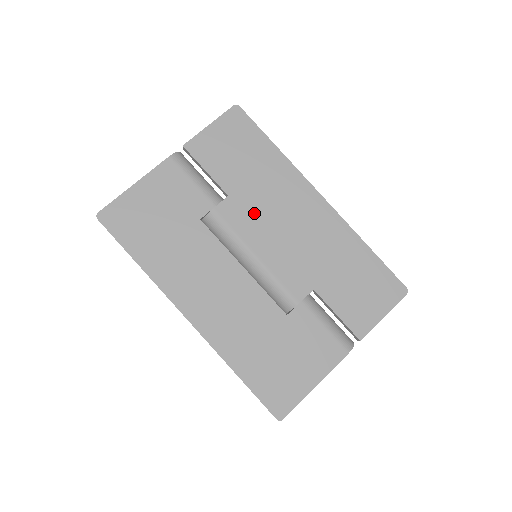
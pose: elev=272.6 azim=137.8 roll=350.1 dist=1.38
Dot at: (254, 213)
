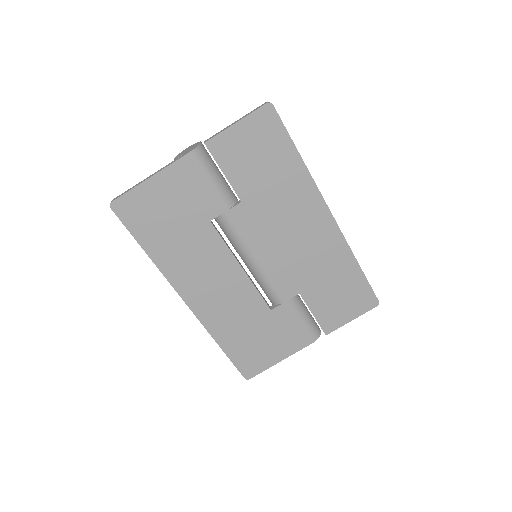
Dot at: (263, 222)
